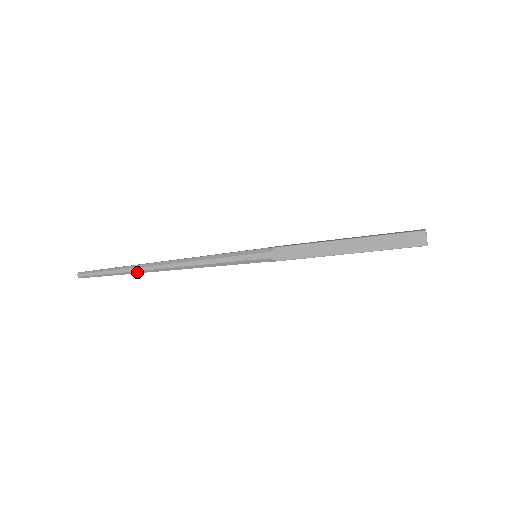
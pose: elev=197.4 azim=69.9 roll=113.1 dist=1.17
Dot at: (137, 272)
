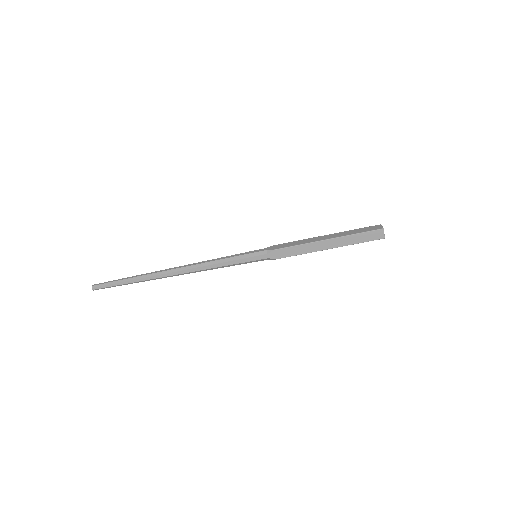
Dot at: (150, 275)
